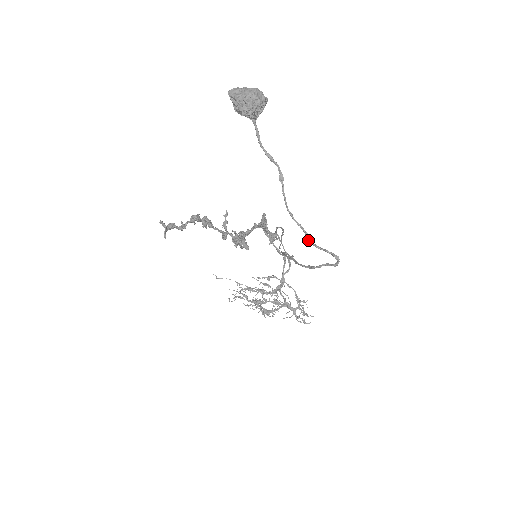
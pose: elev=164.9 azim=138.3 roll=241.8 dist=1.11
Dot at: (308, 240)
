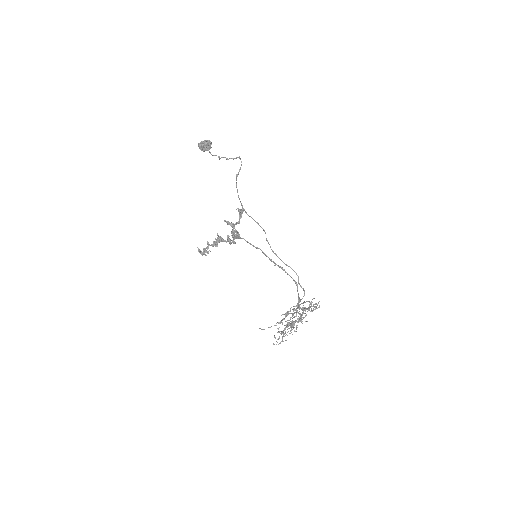
Dot at: (226, 159)
